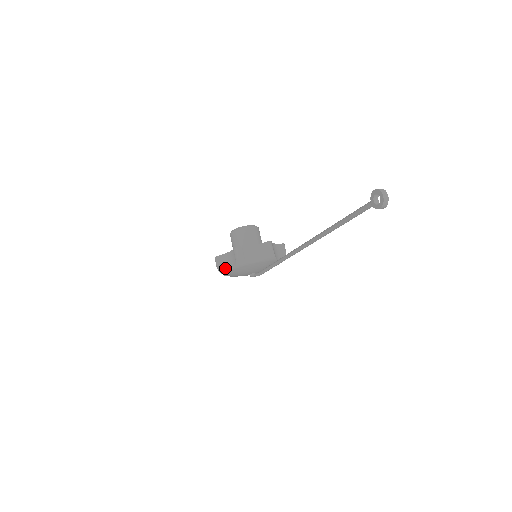
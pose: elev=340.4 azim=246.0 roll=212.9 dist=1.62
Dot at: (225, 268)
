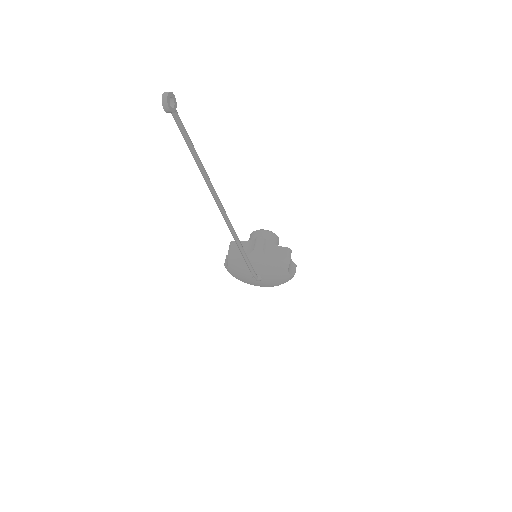
Dot at: (227, 265)
